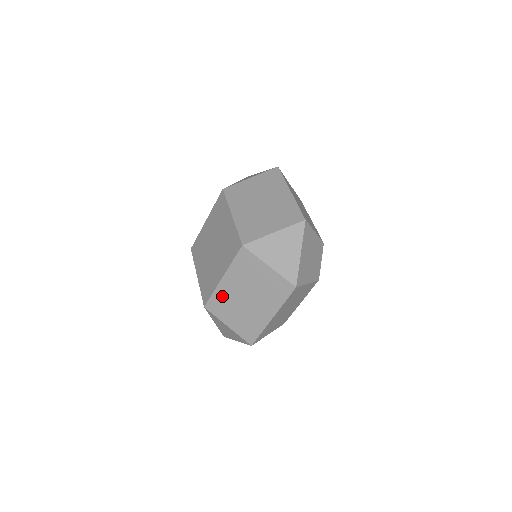
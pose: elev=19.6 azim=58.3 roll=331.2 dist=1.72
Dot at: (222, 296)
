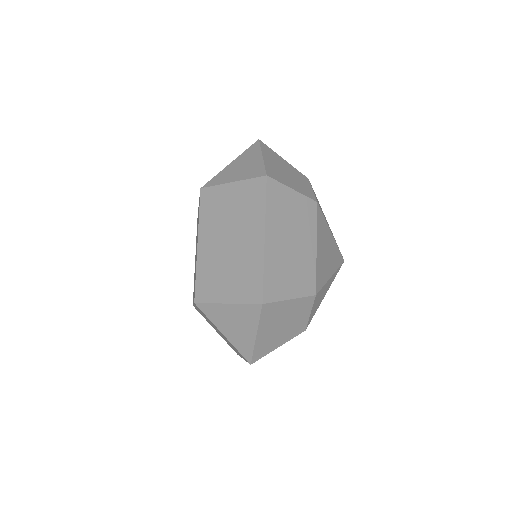
Dot at: occluded
